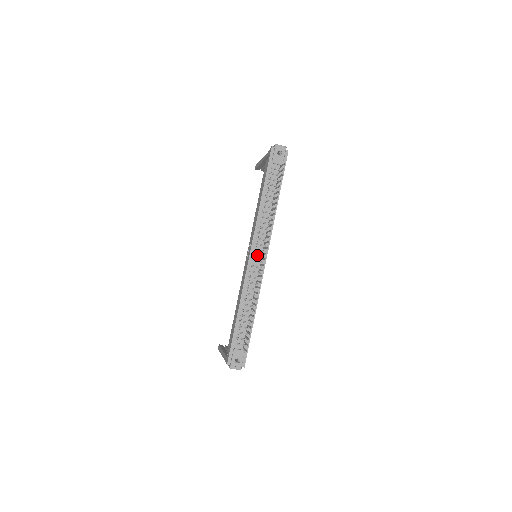
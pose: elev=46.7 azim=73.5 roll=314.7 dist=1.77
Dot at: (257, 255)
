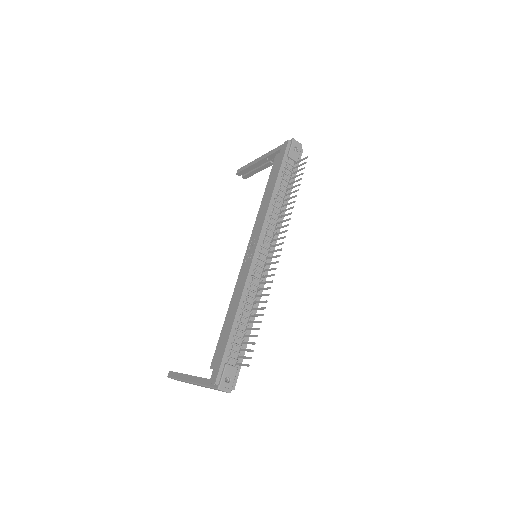
Dot at: (263, 253)
